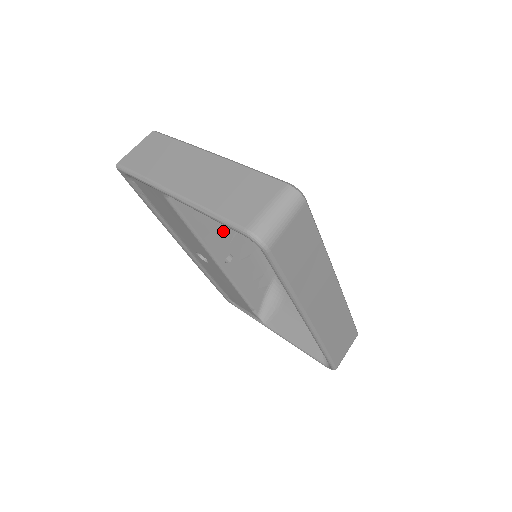
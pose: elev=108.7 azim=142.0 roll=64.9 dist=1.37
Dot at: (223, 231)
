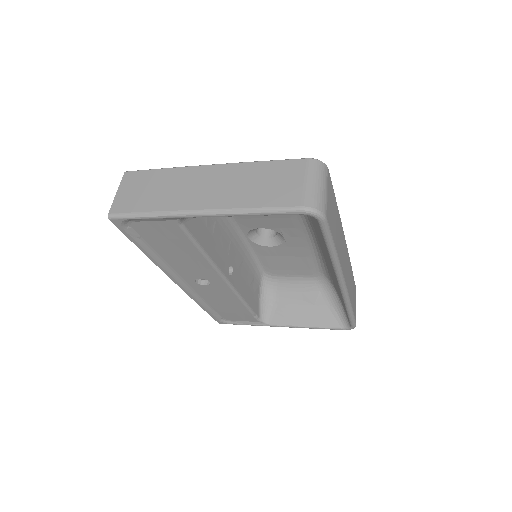
Dot at: (222, 244)
